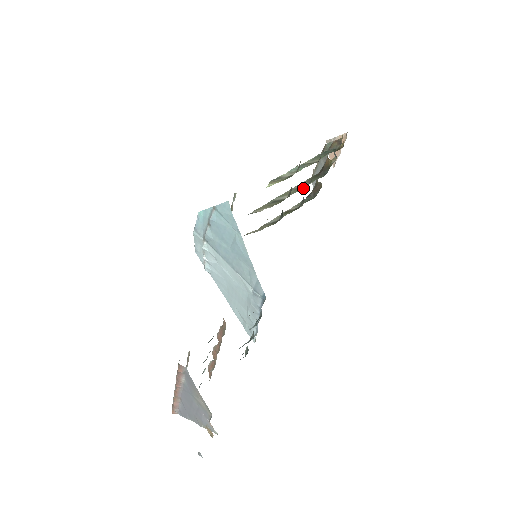
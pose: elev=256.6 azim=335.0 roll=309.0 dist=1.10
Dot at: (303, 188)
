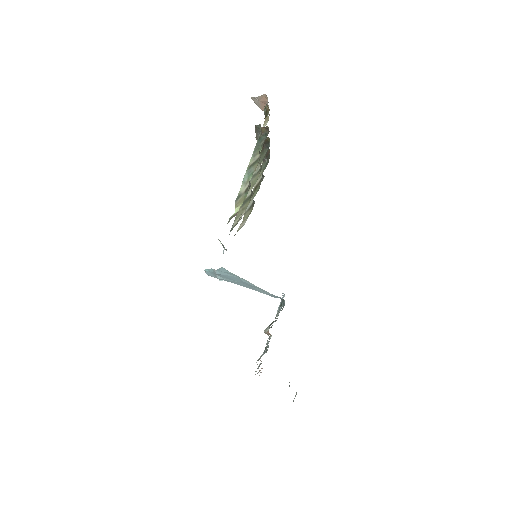
Dot at: (258, 175)
